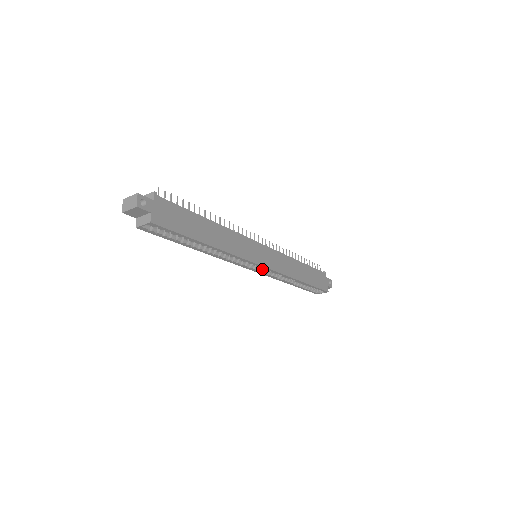
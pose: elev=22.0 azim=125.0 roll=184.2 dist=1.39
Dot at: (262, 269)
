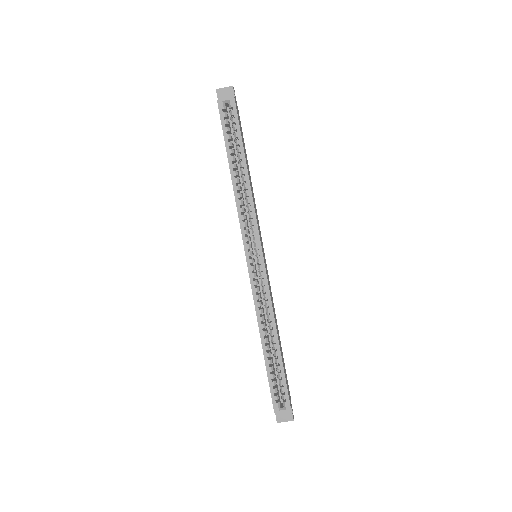
Dot at: (255, 272)
